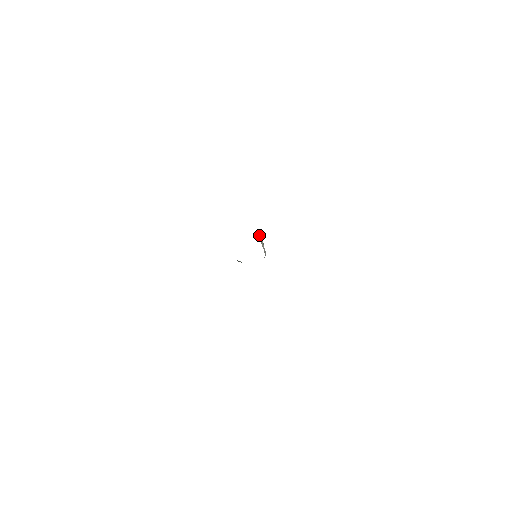
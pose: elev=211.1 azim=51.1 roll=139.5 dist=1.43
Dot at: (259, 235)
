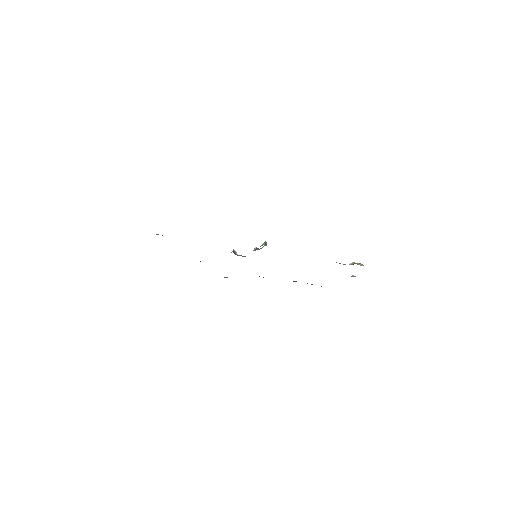
Dot at: (266, 245)
